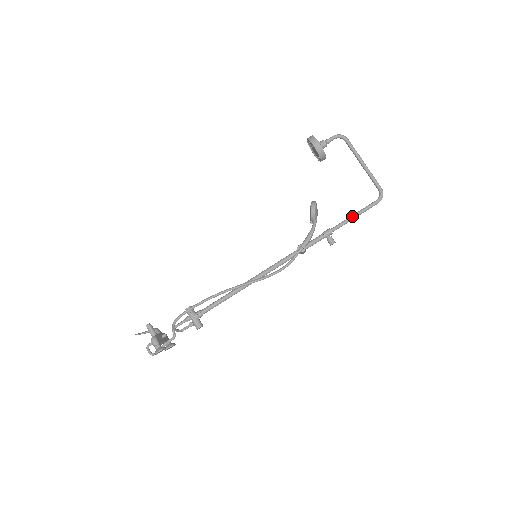
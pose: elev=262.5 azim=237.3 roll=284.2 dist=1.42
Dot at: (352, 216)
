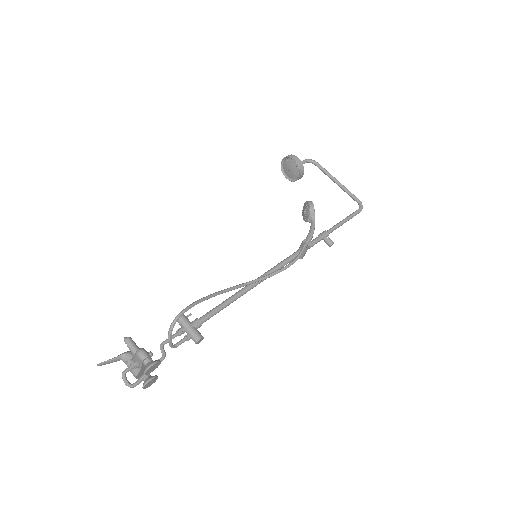
Dot at: (342, 220)
